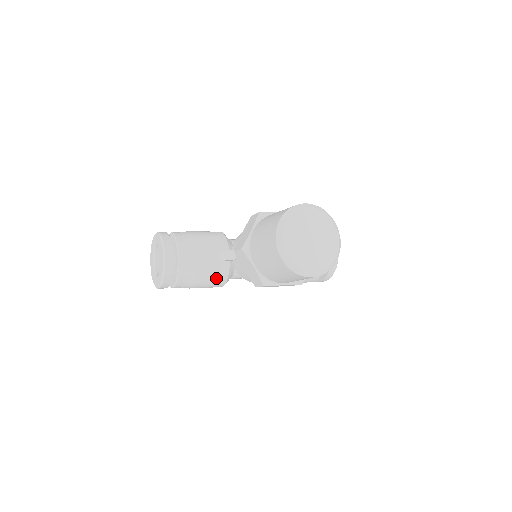
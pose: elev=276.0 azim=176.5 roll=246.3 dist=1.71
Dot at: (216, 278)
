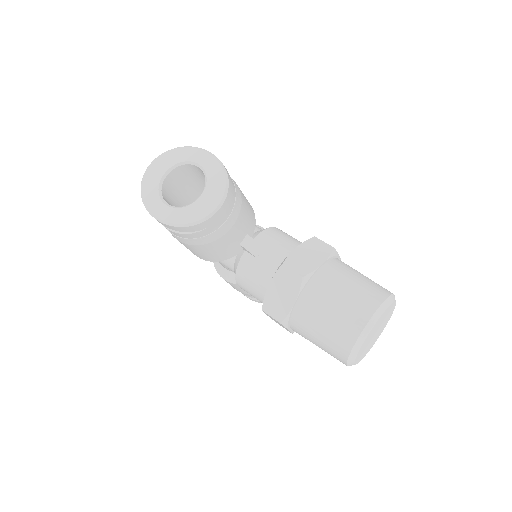
Dot at: (216, 255)
